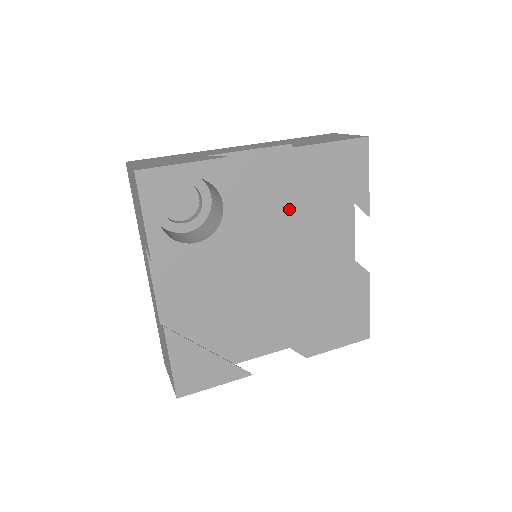
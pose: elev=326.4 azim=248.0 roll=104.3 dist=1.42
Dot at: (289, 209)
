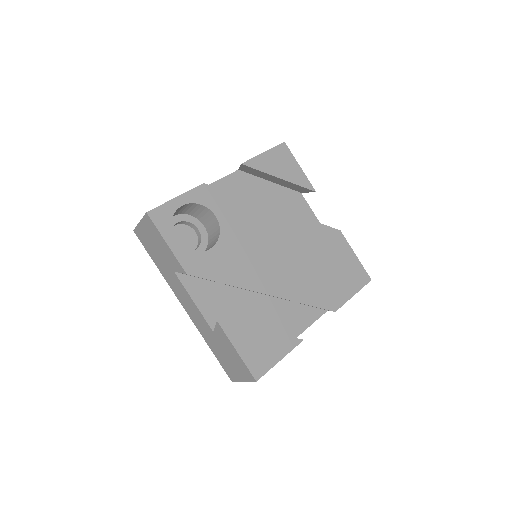
Dot at: (260, 204)
